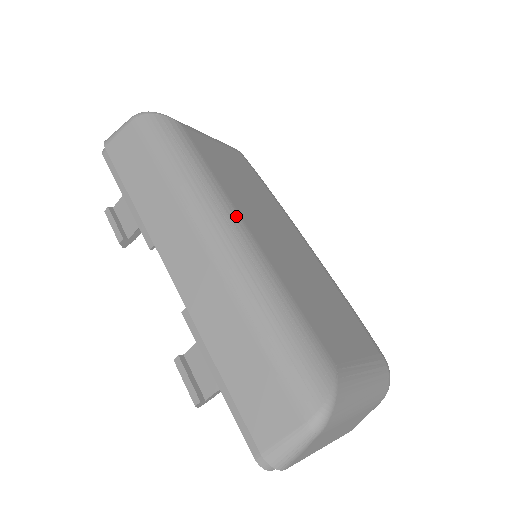
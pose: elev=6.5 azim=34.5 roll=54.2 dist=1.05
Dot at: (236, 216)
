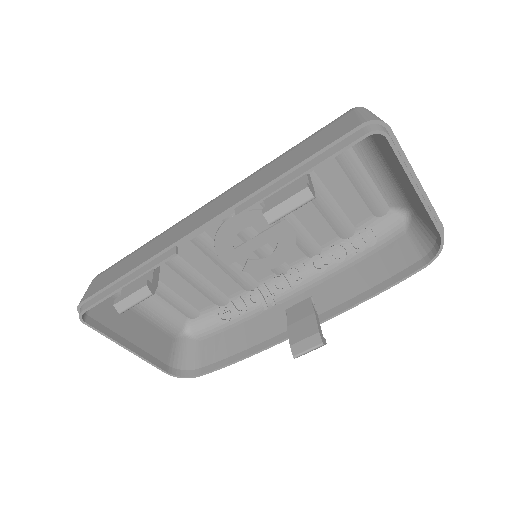
Dot at: occluded
